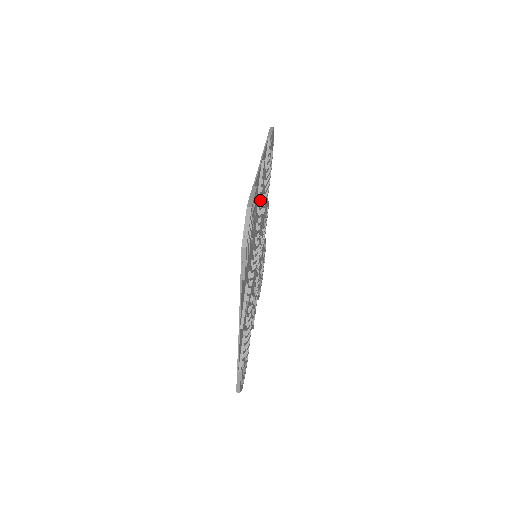
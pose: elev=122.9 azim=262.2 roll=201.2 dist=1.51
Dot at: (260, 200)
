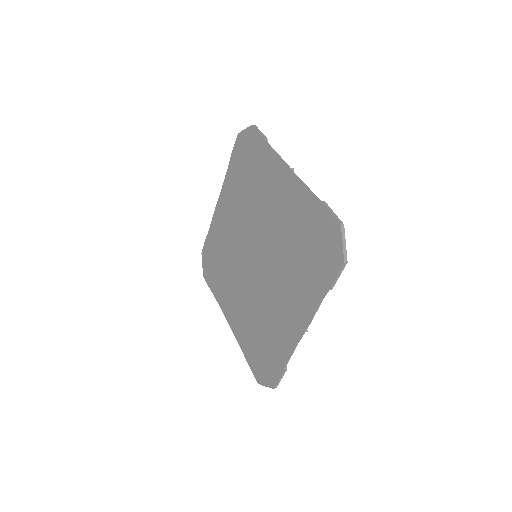
Dot at: occluded
